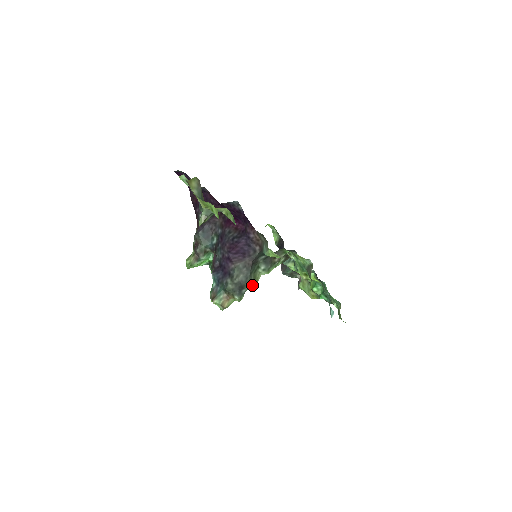
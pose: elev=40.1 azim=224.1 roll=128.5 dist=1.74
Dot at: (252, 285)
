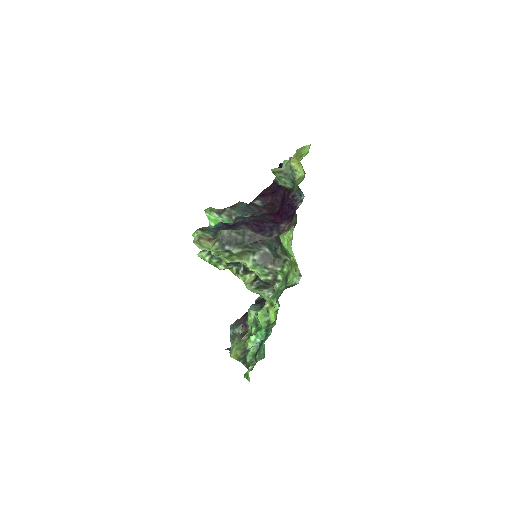
Dot at: (237, 252)
